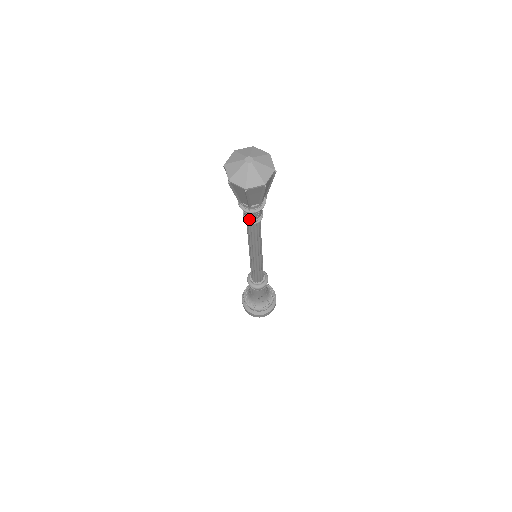
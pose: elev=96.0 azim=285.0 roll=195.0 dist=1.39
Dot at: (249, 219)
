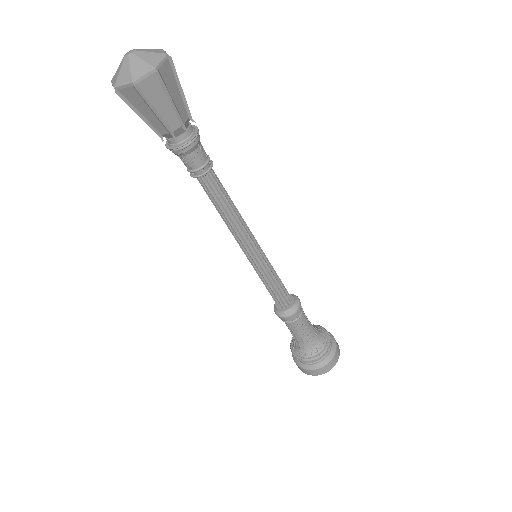
Dot at: (193, 169)
